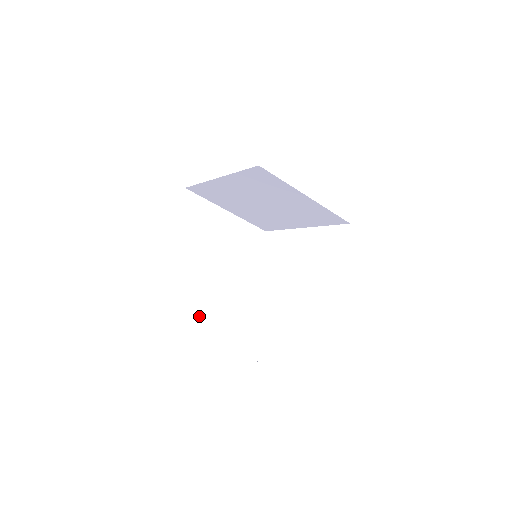
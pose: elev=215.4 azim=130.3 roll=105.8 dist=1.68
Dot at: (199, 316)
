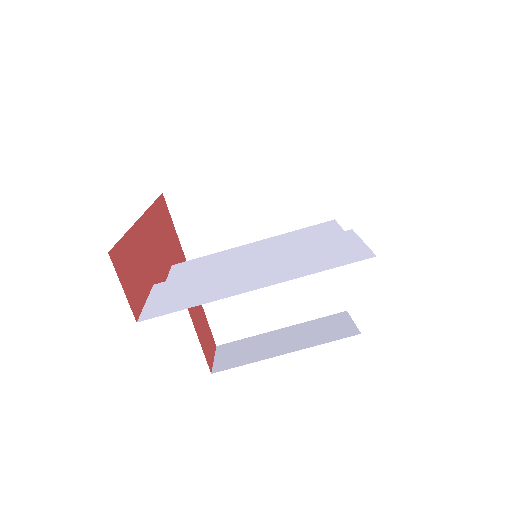
Dot at: (169, 297)
